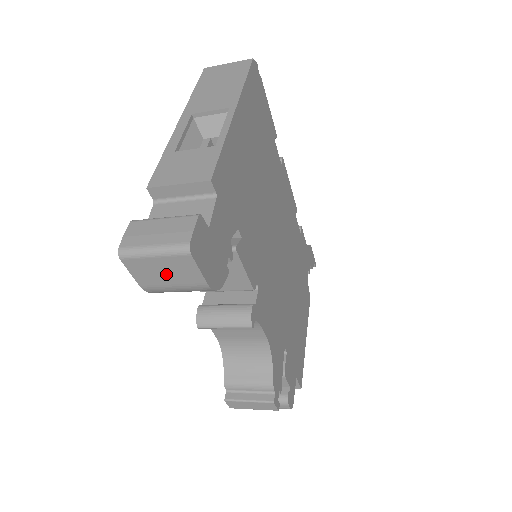
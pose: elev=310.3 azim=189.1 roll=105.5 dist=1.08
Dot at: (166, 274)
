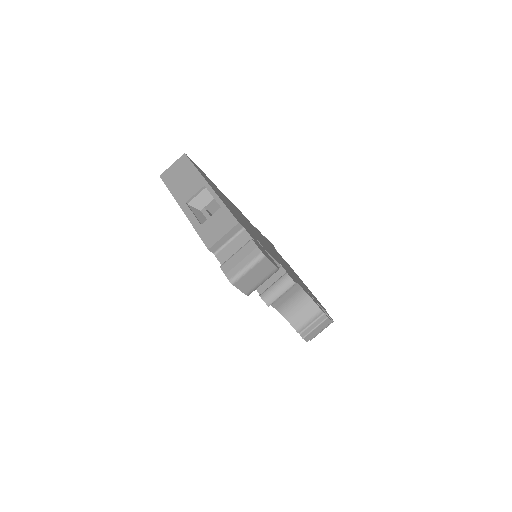
Dot at: (256, 277)
